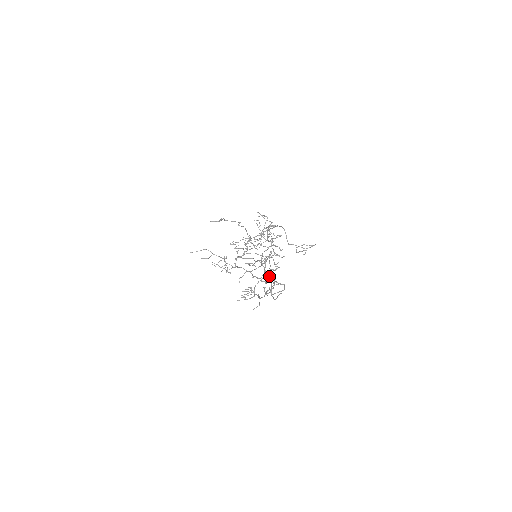
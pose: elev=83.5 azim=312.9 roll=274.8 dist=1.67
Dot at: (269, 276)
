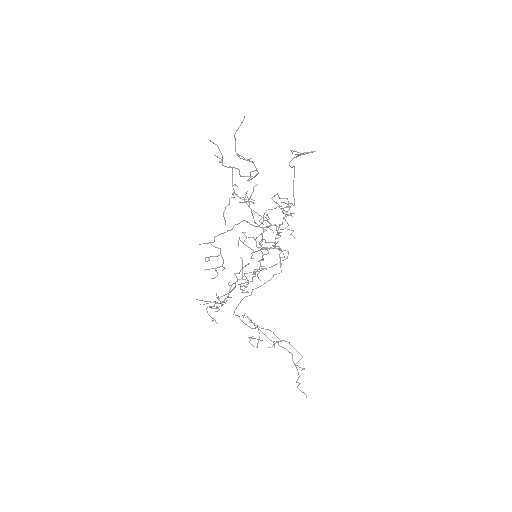
Dot at: occluded
